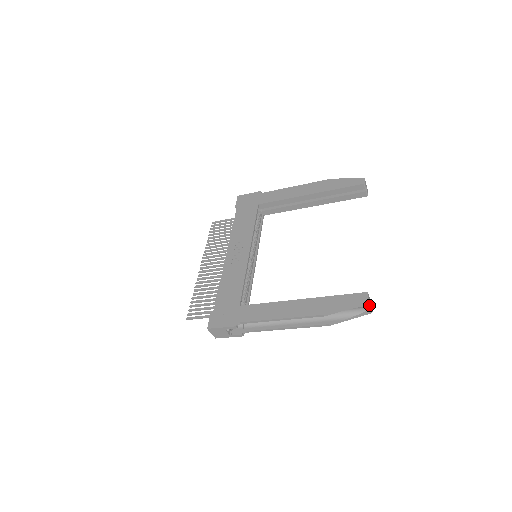
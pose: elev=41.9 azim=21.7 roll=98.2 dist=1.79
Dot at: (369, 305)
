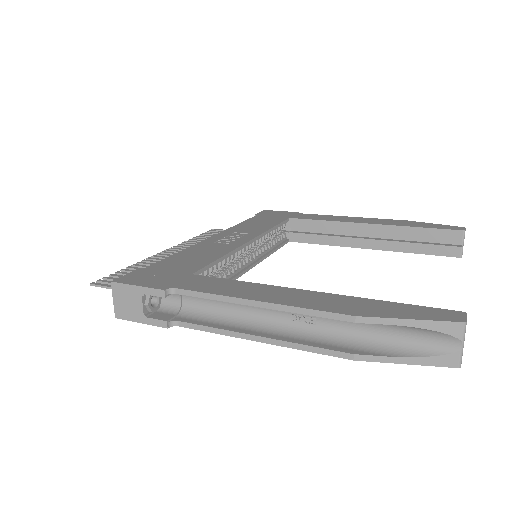
Dot at: (463, 338)
